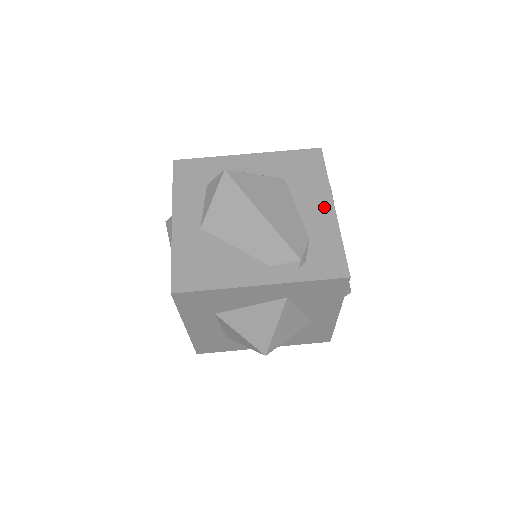
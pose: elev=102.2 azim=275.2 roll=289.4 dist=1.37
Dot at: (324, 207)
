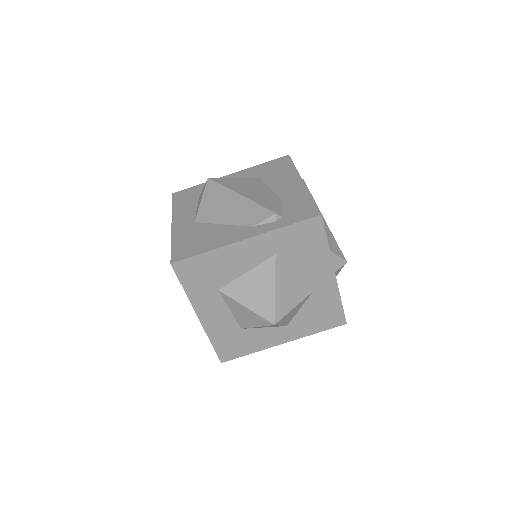
Dot at: (294, 183)
